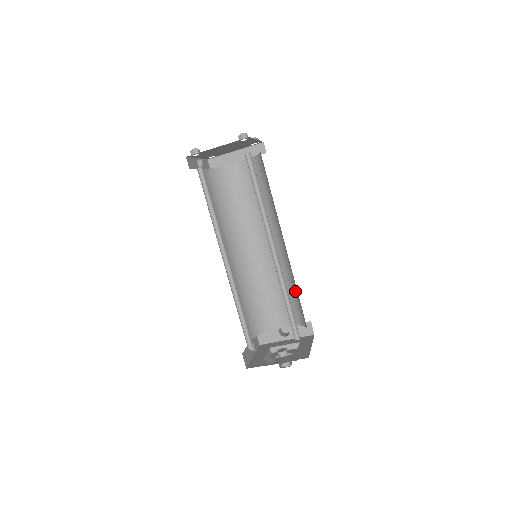
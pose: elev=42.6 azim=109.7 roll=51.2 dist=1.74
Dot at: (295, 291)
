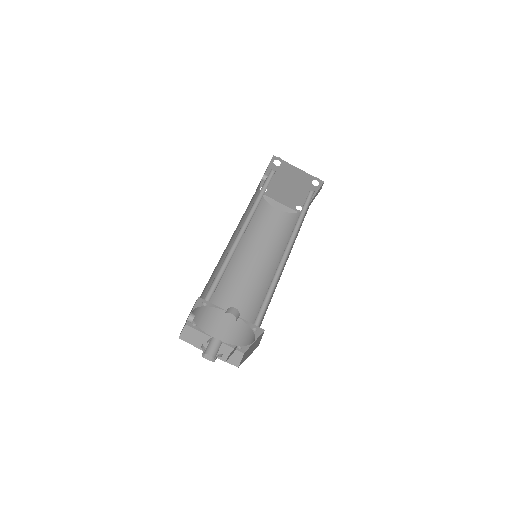
Dot at: (258, 311)
